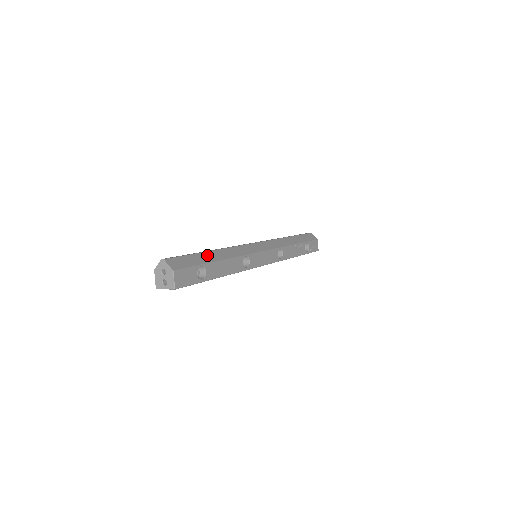
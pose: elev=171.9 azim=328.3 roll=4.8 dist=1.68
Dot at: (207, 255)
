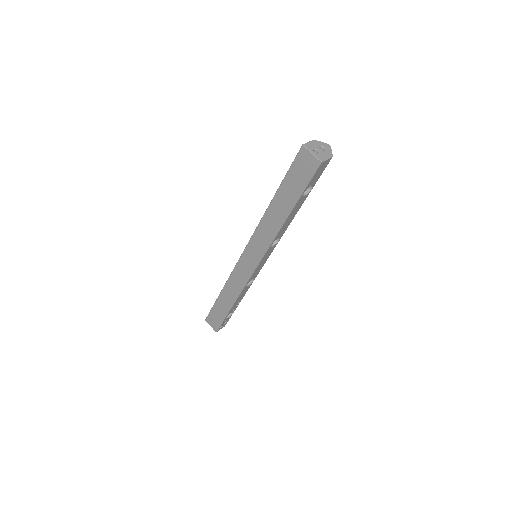
Dot at: occluded
